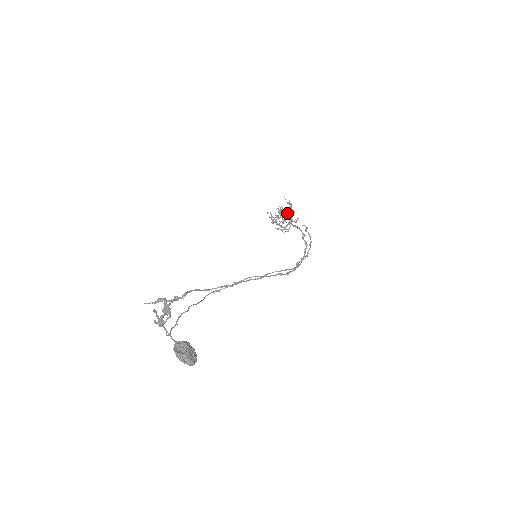
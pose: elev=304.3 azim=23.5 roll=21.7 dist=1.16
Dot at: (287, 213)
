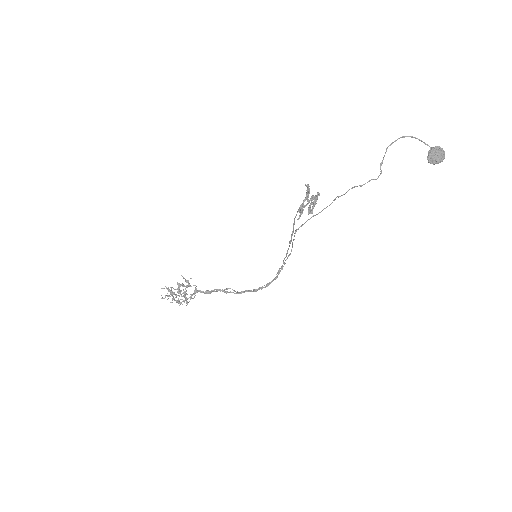
Dot at: occluded
